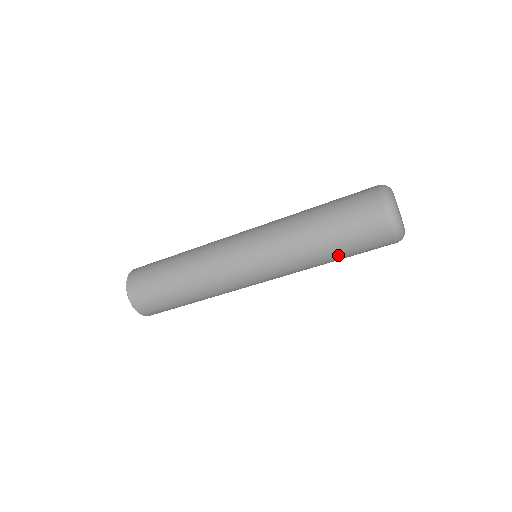
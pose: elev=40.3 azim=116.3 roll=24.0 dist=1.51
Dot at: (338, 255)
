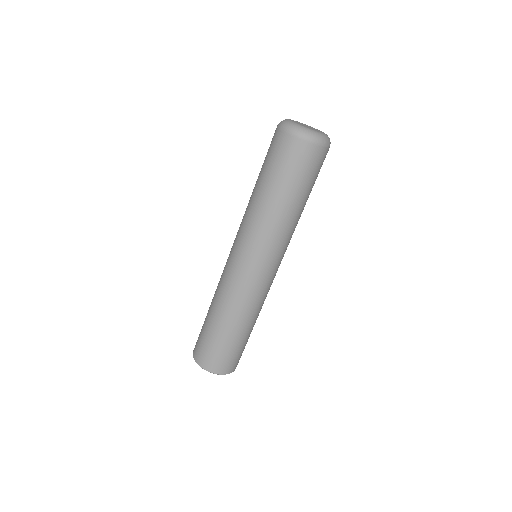
Dot at: (277, 189)
